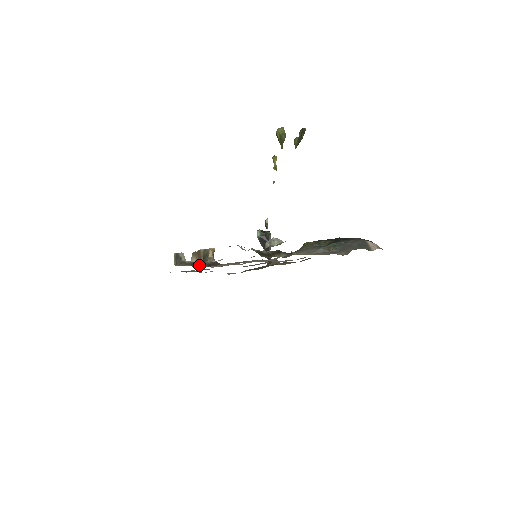
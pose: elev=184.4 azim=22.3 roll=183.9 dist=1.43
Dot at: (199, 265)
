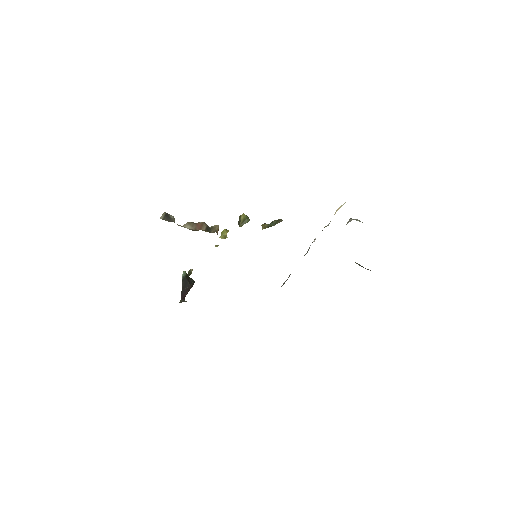
Dot at: occluded
